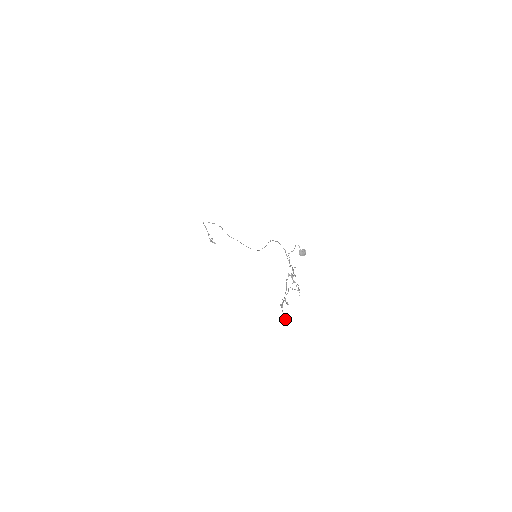
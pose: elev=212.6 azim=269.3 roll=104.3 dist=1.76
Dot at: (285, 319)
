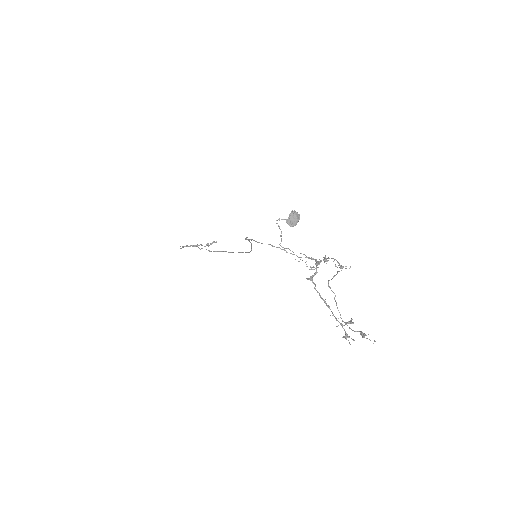
Dot at: occluded
